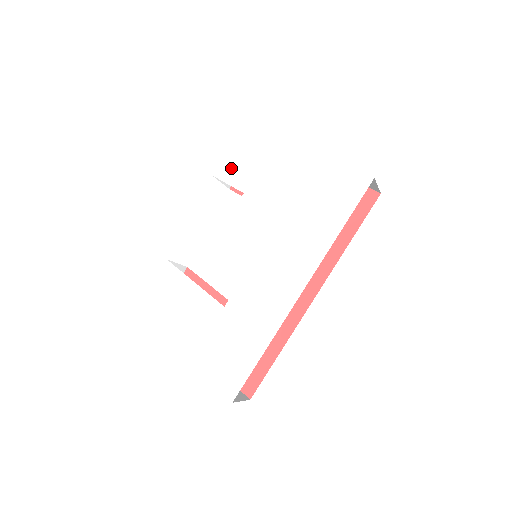
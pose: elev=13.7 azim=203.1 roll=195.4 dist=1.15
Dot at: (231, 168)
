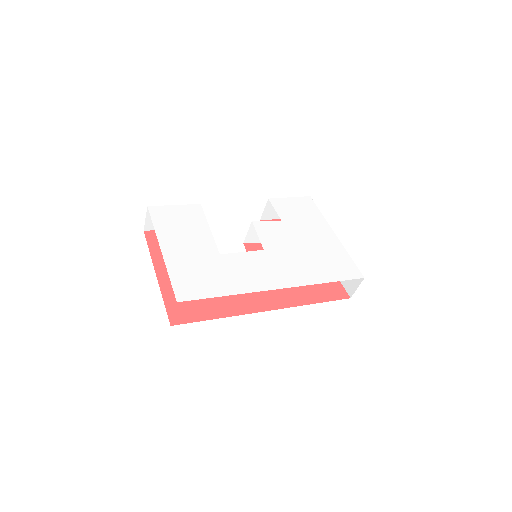
Dot at: (283, 206)
